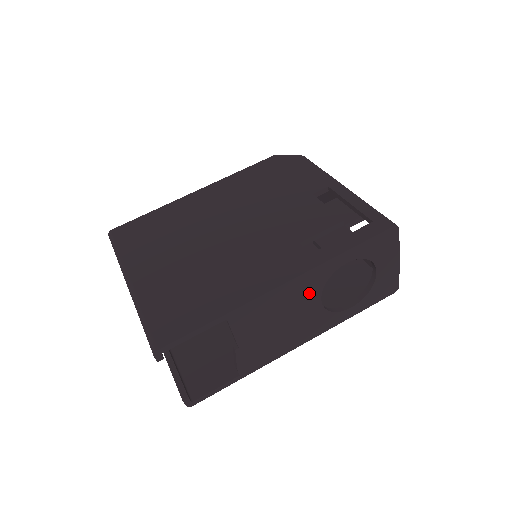
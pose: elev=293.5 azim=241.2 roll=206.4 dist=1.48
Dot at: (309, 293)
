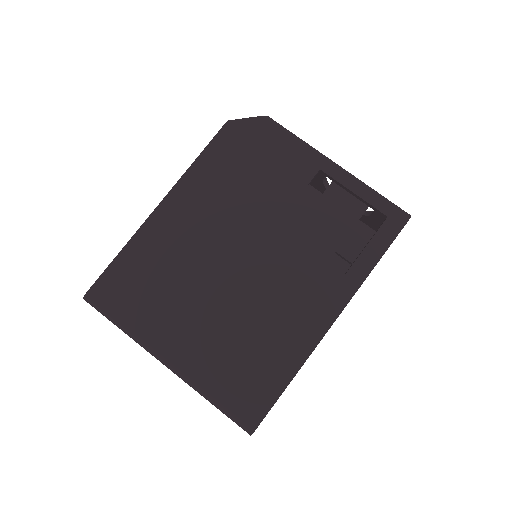
Dot at: occluded
